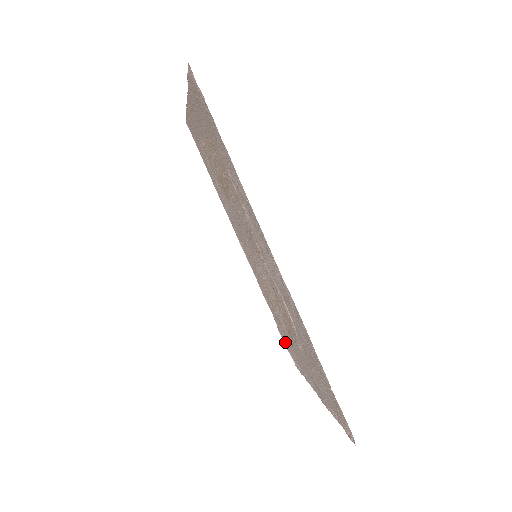
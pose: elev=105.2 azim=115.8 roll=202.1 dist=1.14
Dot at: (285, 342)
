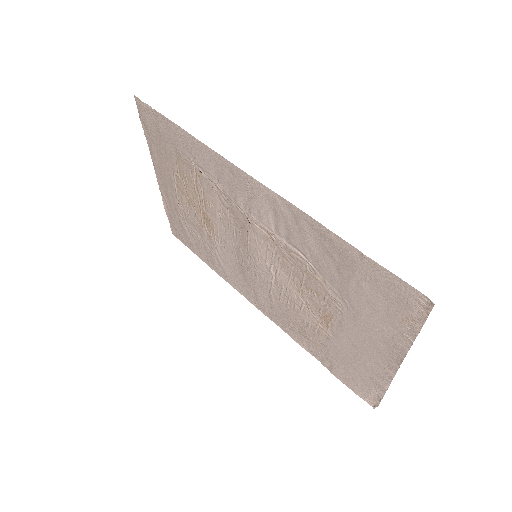
Dot at: (345, 379)
